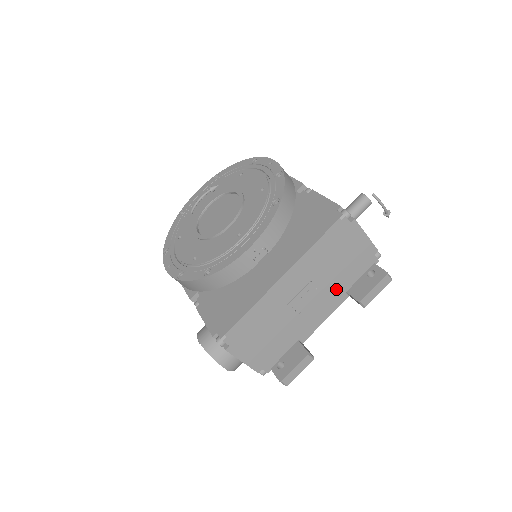
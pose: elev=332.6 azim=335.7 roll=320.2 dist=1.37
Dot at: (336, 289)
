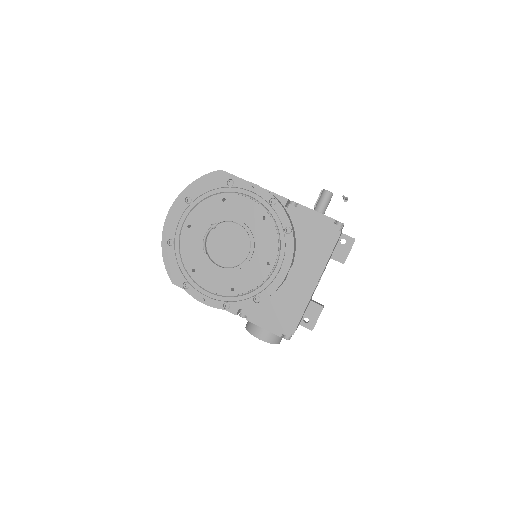
Dot at: occluded
